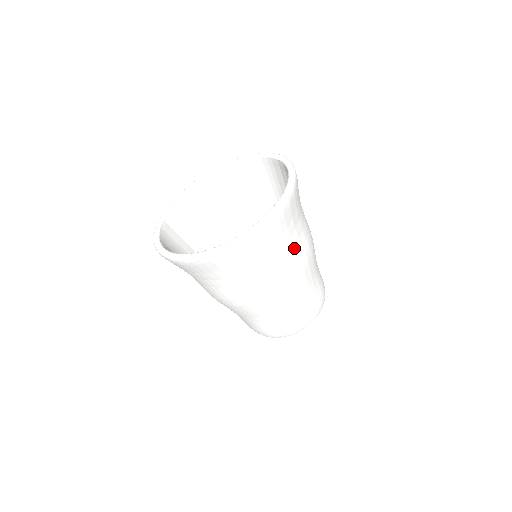
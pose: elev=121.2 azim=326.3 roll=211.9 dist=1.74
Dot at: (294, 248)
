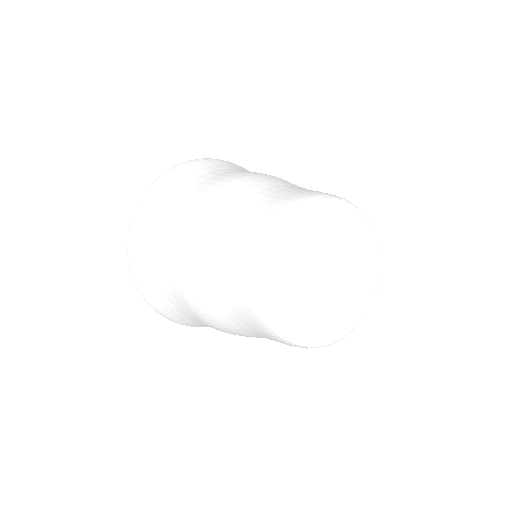
Dot at: occluded
